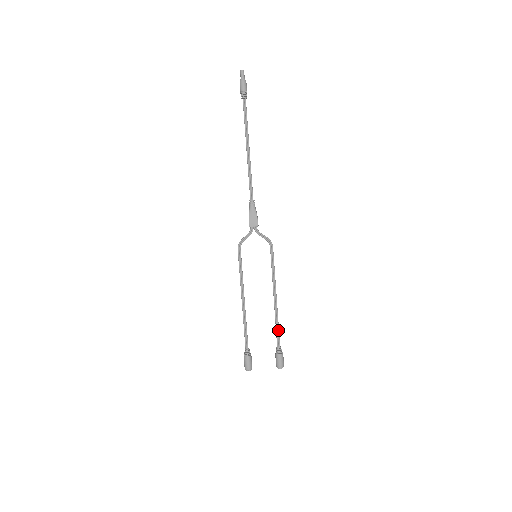
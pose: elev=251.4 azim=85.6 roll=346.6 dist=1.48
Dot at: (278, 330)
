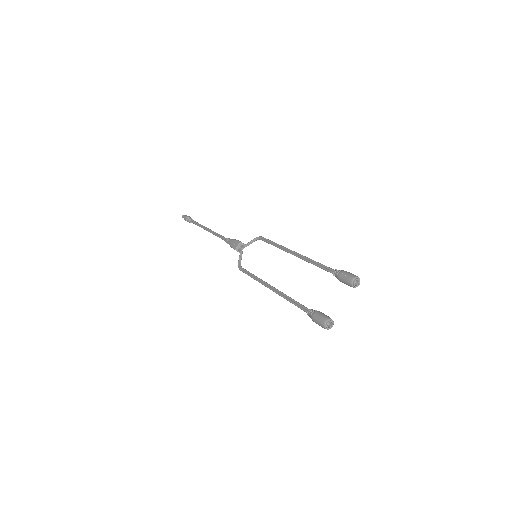
Dot at: (320, 264)
